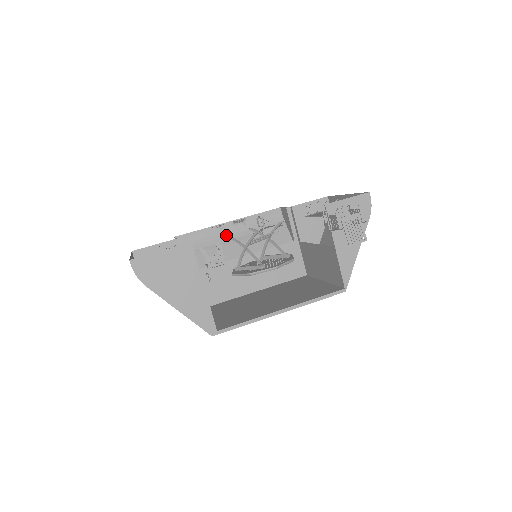
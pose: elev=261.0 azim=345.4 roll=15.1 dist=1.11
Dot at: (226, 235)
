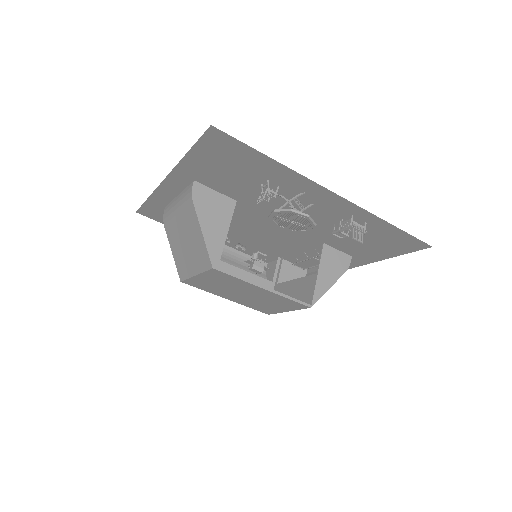
Dot at: (277, 193)
